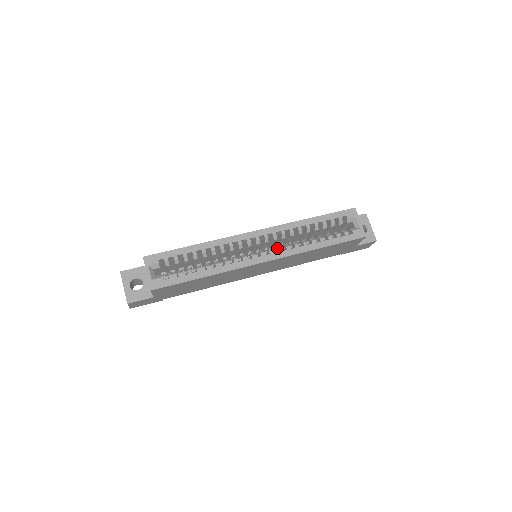
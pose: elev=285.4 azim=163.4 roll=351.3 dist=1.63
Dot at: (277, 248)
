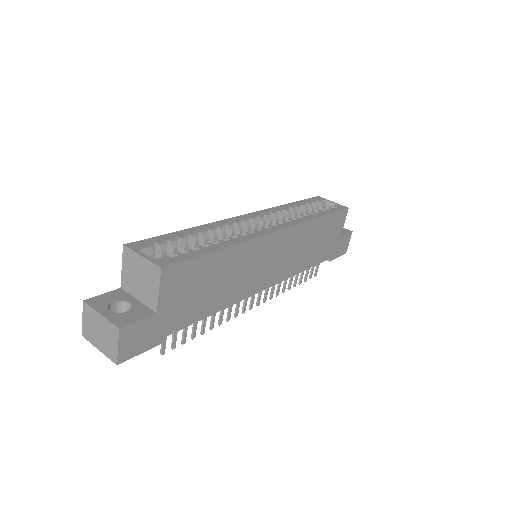
Dot at: (280, 222)
